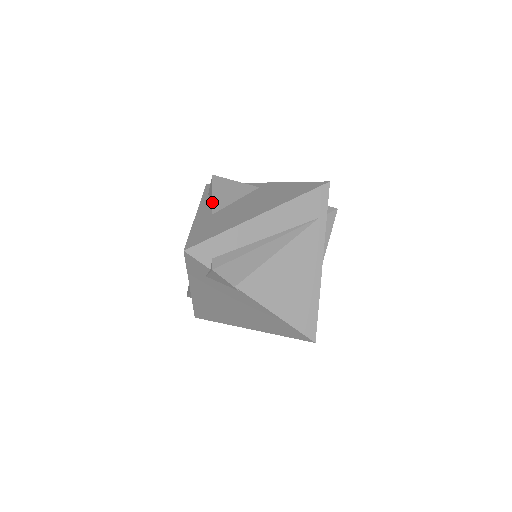
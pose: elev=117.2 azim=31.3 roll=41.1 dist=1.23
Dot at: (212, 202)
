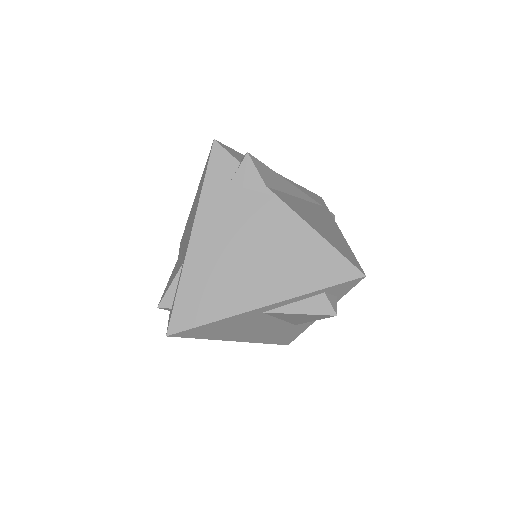
Dot at: occluded
